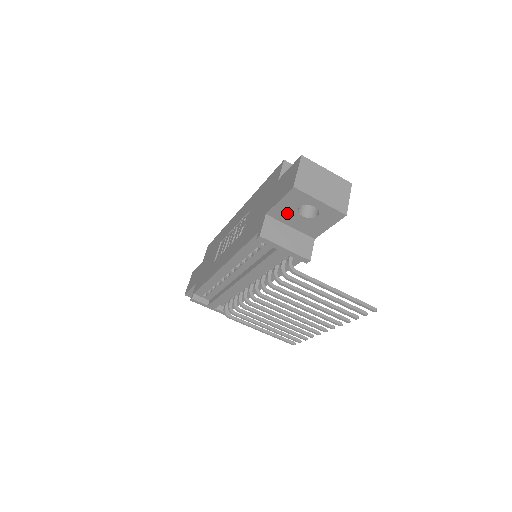
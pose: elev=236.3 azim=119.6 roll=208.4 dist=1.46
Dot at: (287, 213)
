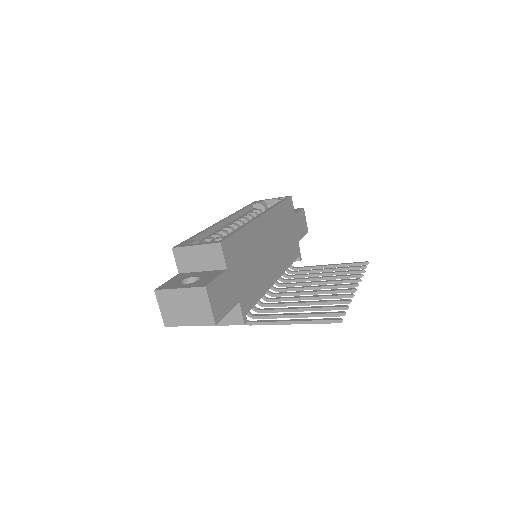
Dot at: occluded
